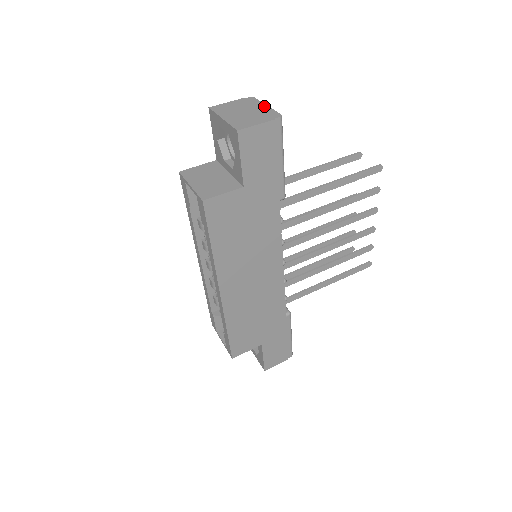
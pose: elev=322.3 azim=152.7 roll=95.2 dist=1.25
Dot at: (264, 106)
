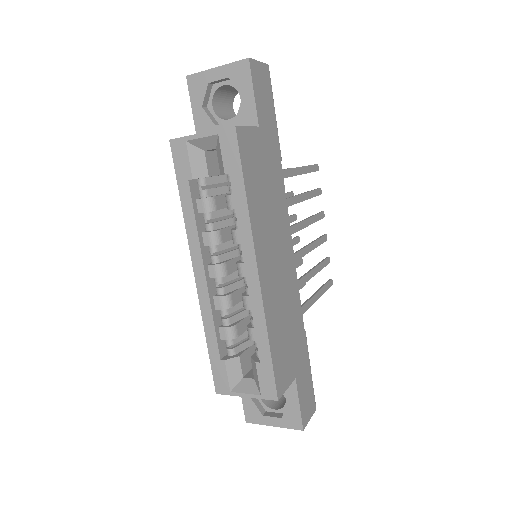
Dot at: occluded
